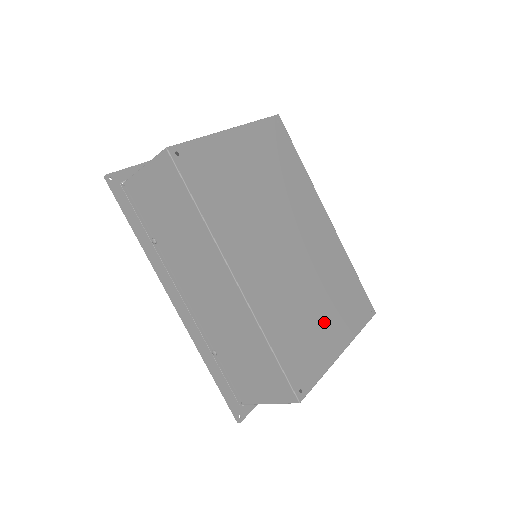
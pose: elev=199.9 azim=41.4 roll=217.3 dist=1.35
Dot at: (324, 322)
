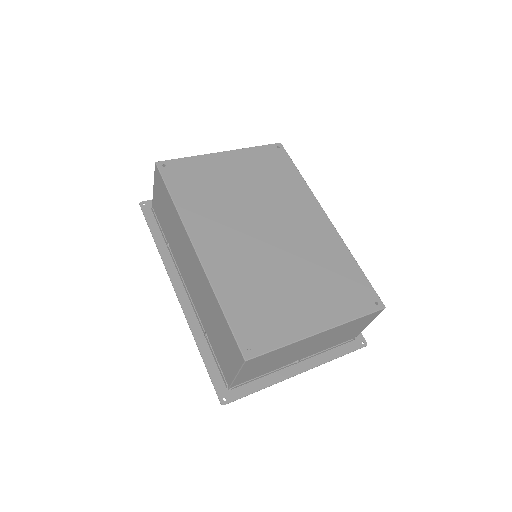
Dot at: (299, 300)
